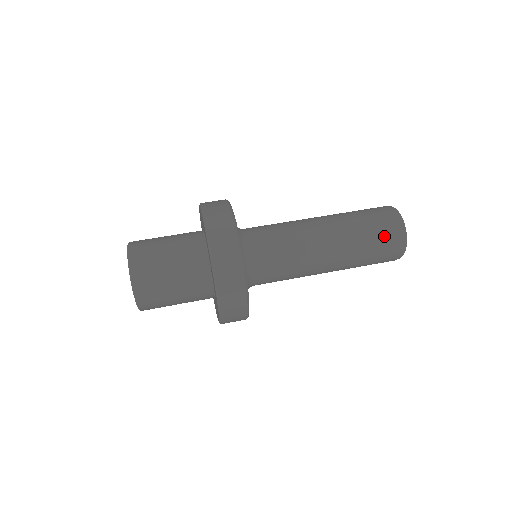
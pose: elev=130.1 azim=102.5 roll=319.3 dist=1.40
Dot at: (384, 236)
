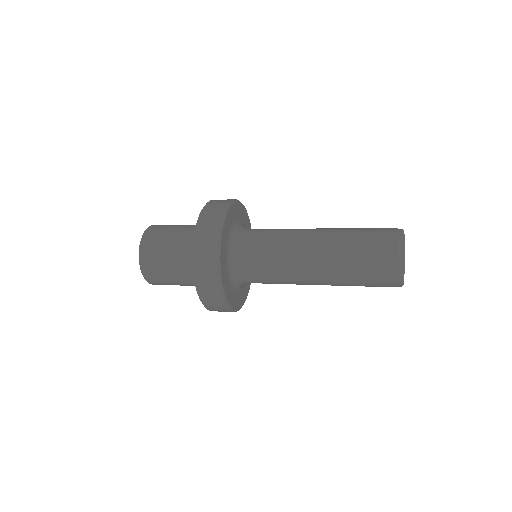
Dot at: (377, 264)
